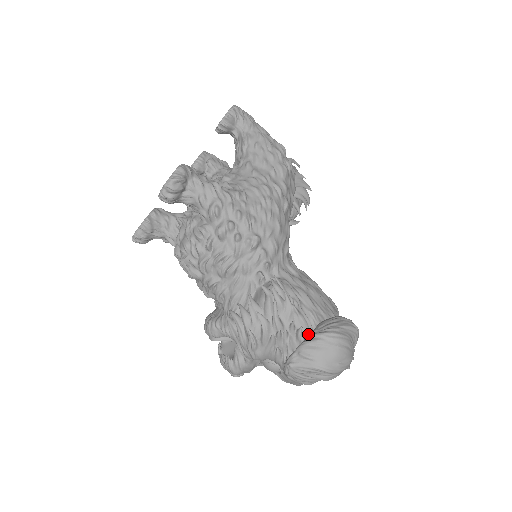
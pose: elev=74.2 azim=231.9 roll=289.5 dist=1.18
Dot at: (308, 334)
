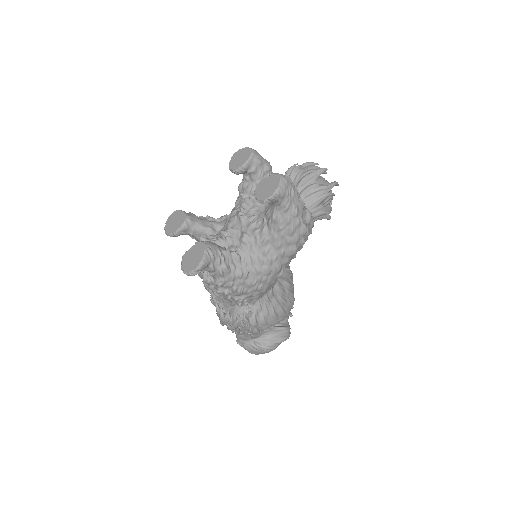
Dot at: (256, 333)
